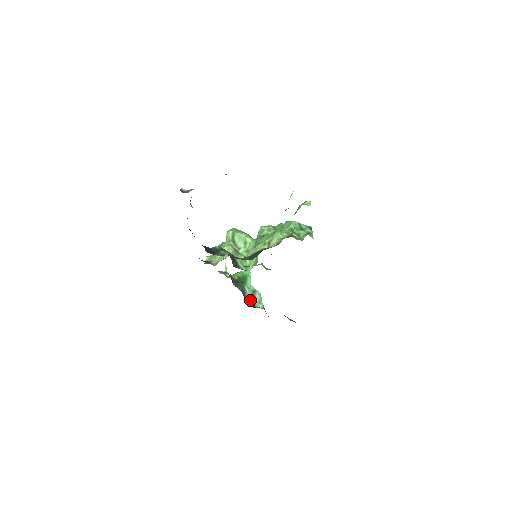
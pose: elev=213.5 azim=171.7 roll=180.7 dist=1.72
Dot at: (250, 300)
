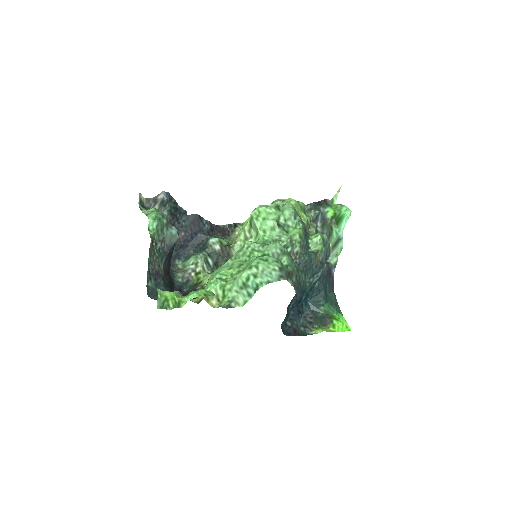
Dot at: (331, 246)
